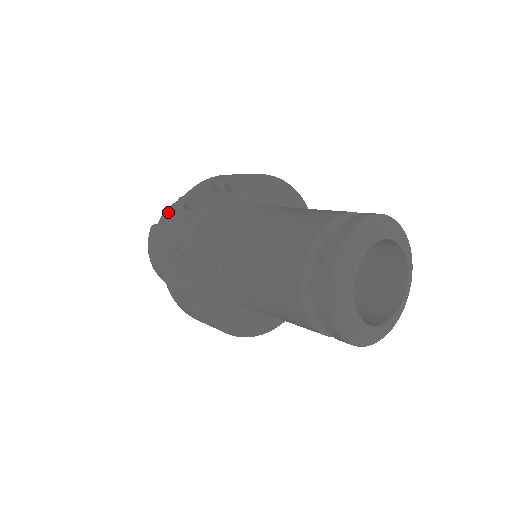
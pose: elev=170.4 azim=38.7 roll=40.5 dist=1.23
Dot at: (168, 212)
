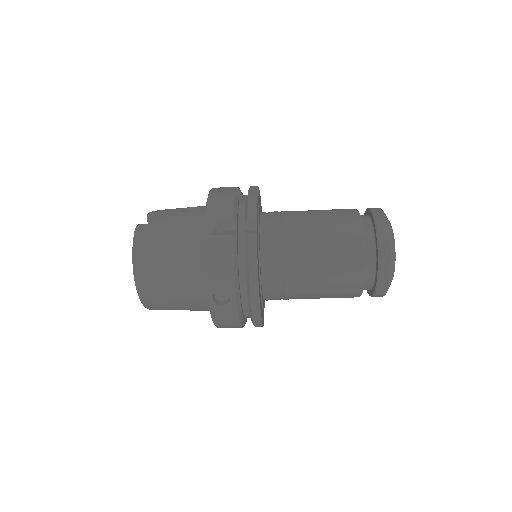
Dot at: (162, 213)
